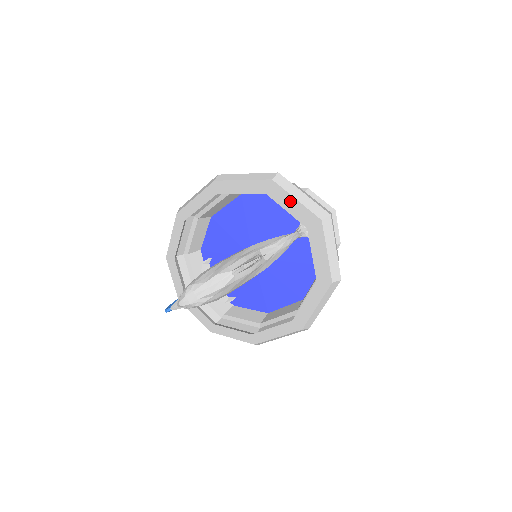
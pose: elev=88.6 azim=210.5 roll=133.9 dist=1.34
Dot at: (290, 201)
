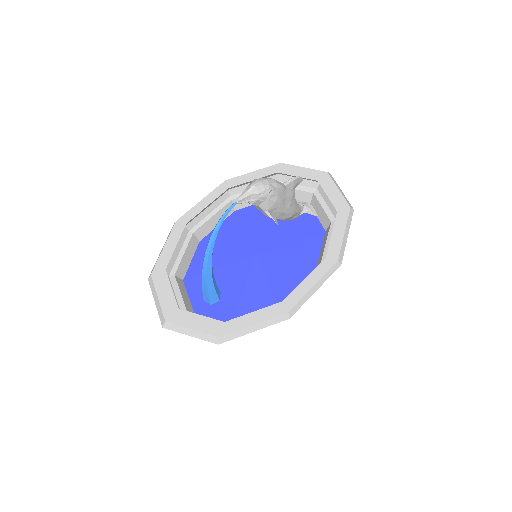
Dot at: (299, 170)
